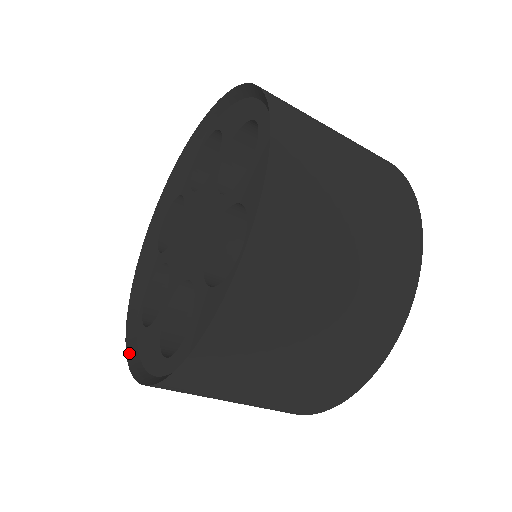
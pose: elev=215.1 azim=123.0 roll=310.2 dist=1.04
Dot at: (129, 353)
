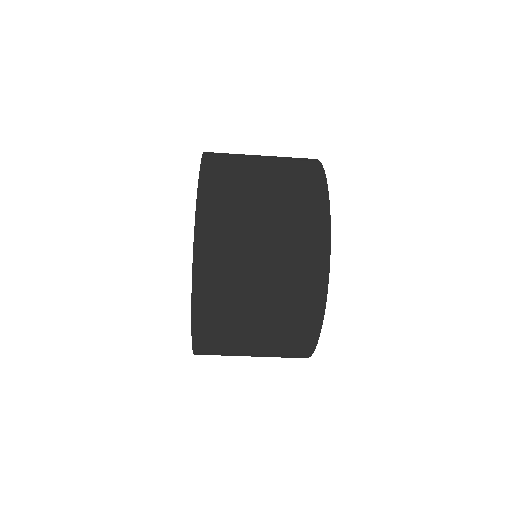
Dot at: occluded
